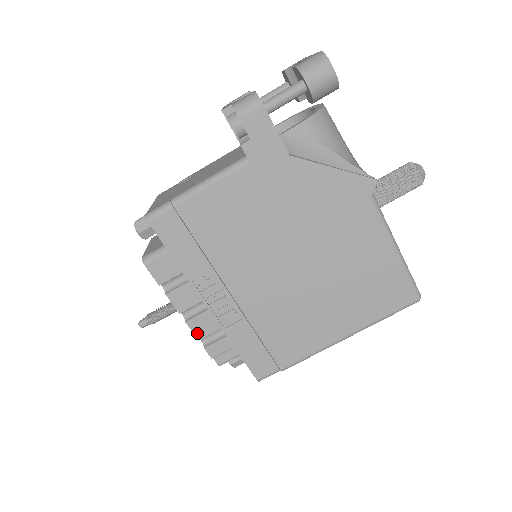
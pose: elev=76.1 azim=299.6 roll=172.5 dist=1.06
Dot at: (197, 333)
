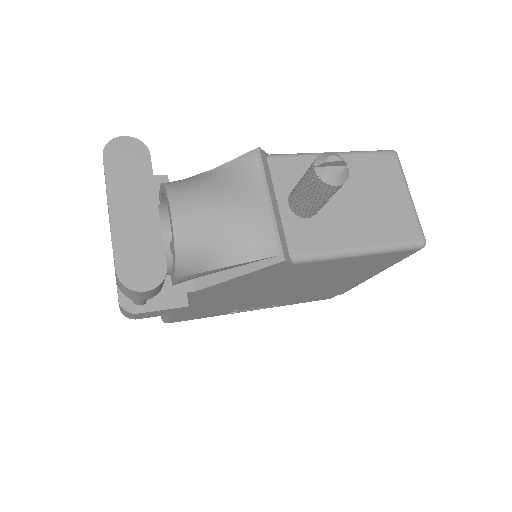
Dot at: occluded
